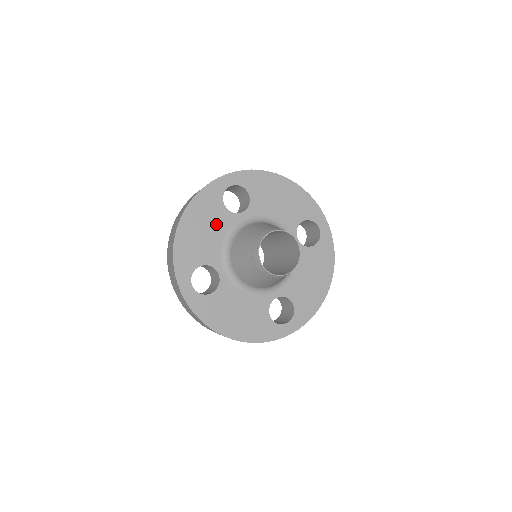
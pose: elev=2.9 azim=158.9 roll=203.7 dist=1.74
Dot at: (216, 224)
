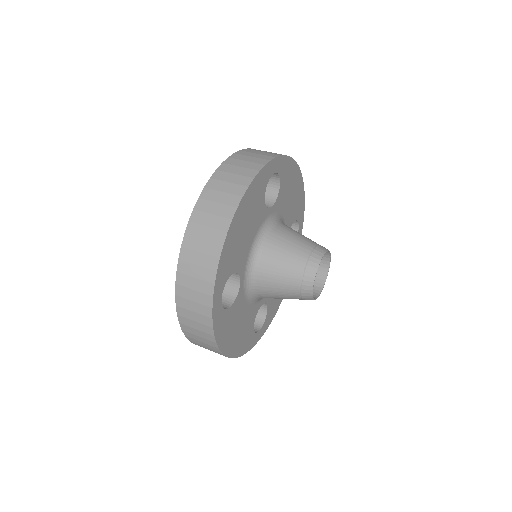
Dot at: (254, 220)
